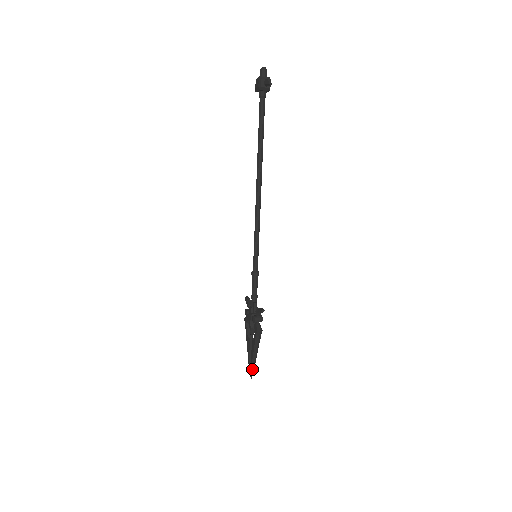
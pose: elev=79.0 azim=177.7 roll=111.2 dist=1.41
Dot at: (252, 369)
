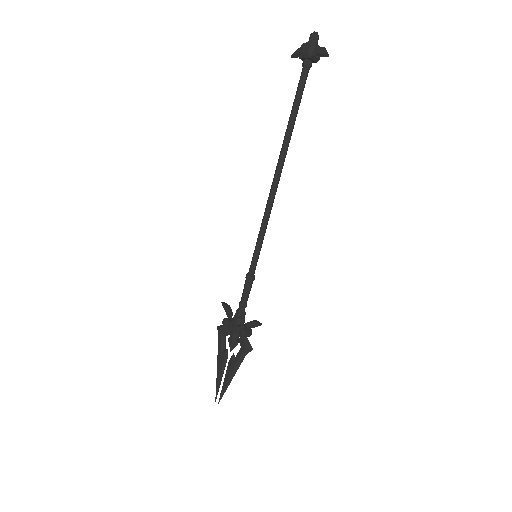
Dot at: (223, 392)
